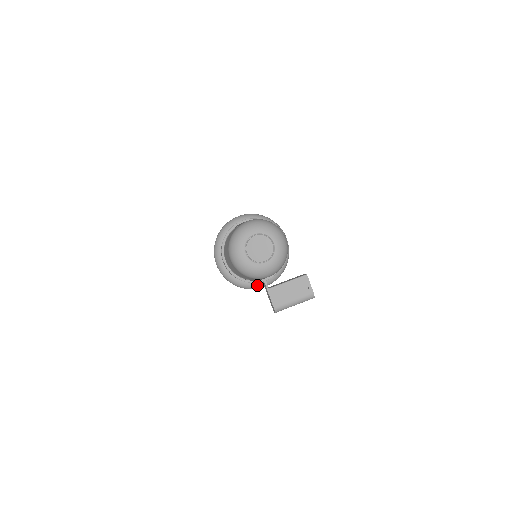
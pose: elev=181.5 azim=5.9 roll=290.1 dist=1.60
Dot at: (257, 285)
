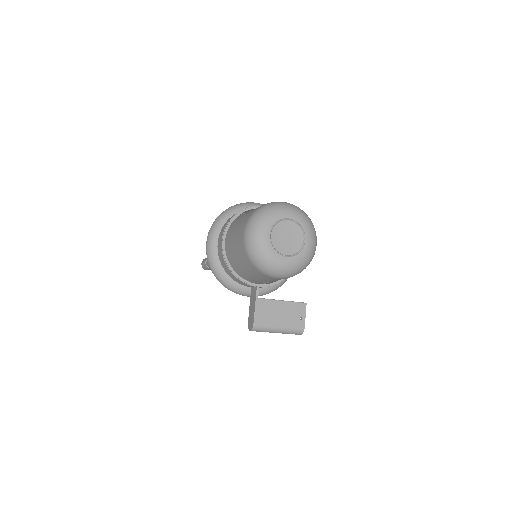
Dot at: (243, 289)
